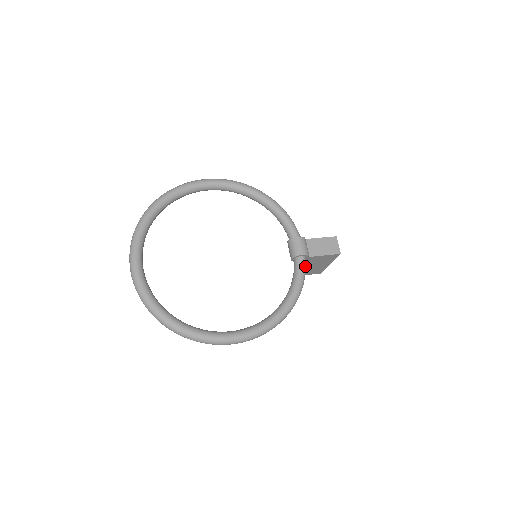
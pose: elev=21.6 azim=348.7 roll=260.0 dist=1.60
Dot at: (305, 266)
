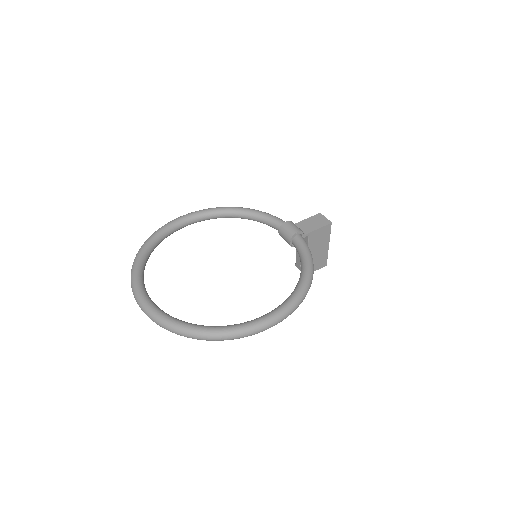
Dot at: (305, 241)
